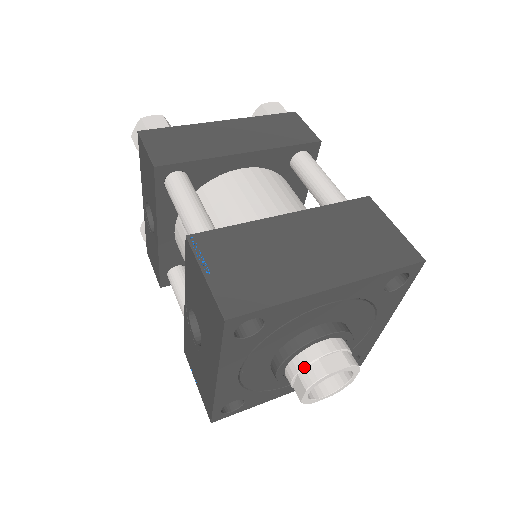
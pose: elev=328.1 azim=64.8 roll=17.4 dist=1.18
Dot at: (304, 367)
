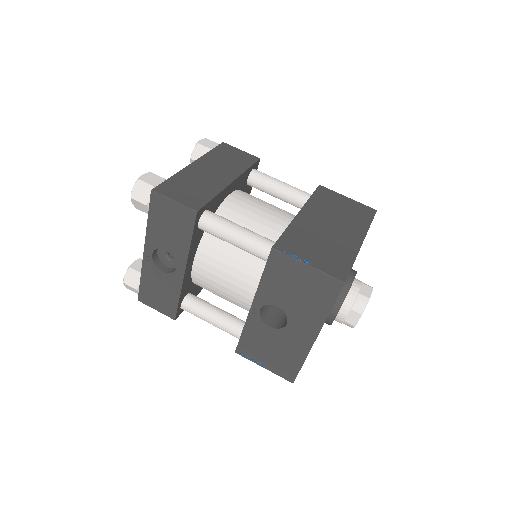
Dot at: (354, 302)
